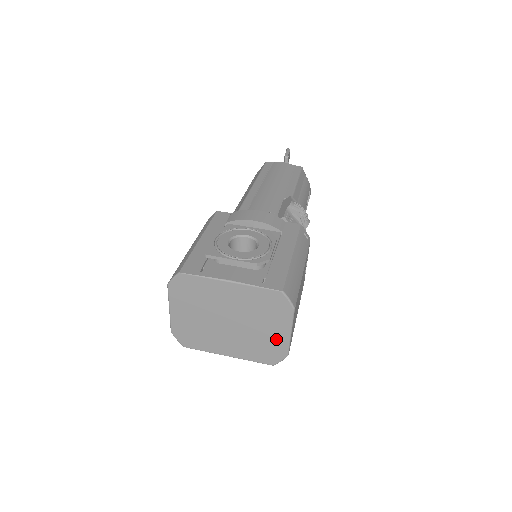
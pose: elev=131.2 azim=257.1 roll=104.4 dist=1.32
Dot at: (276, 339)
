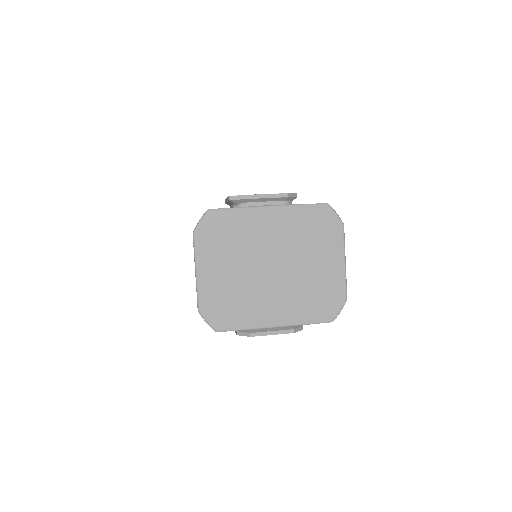
Dot at: (330, 276)
